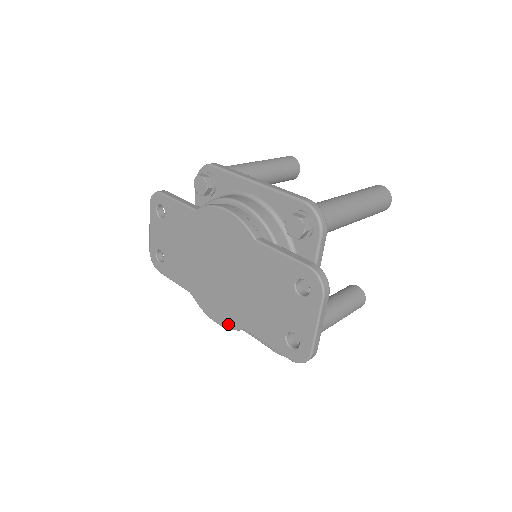
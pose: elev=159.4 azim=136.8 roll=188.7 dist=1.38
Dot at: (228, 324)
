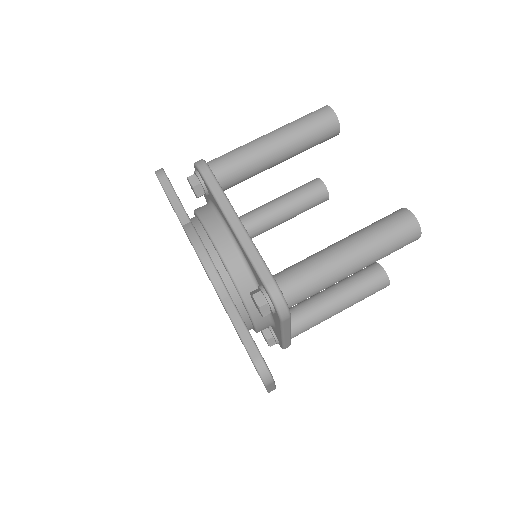
Dot at: occluded
